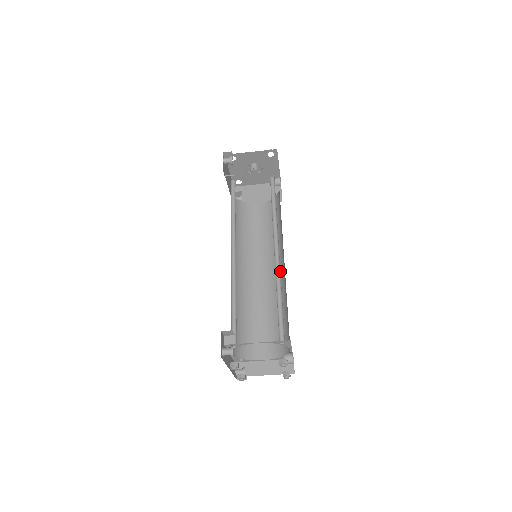
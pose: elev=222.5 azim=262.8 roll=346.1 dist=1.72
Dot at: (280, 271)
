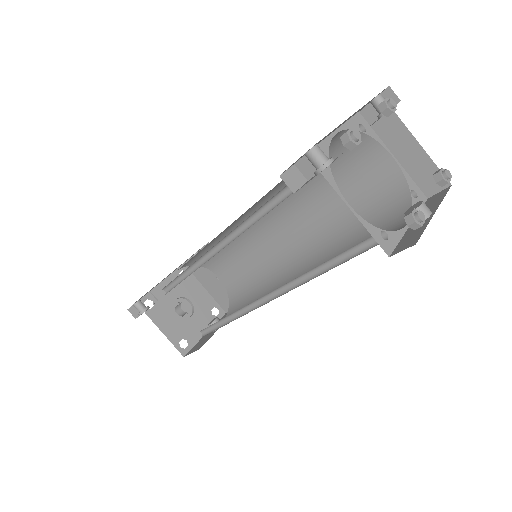
Dot at: occluded
